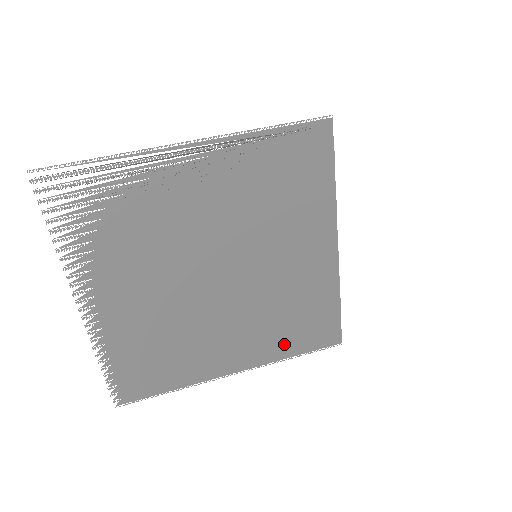
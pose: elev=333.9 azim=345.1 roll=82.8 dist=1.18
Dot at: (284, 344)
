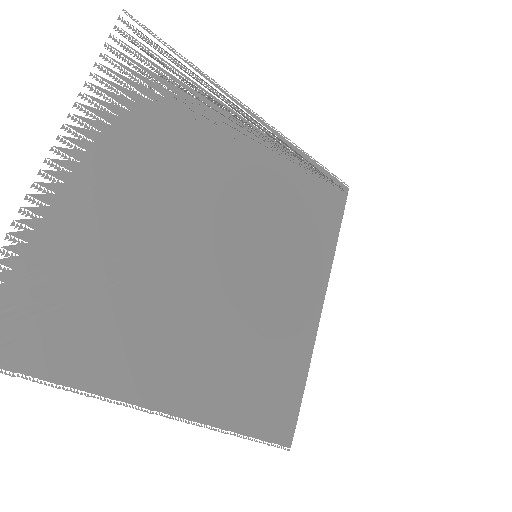
Dot at: (233, 402)
